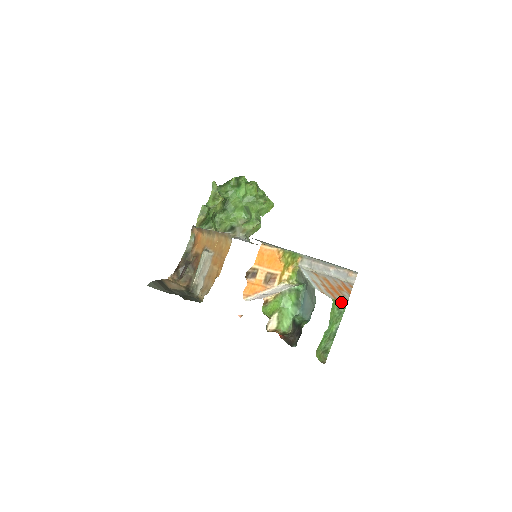
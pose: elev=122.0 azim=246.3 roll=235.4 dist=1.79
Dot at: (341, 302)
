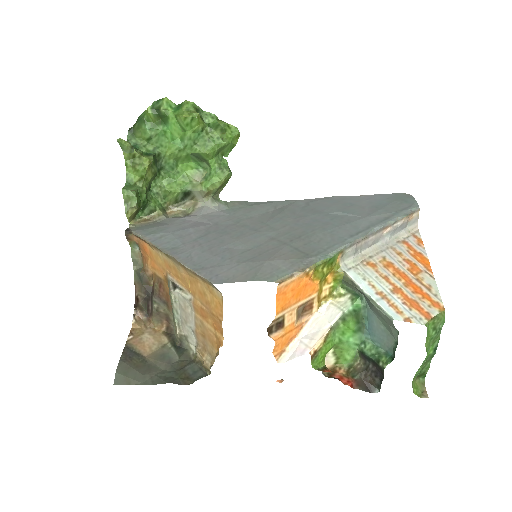
Dot at: (437, 317)
